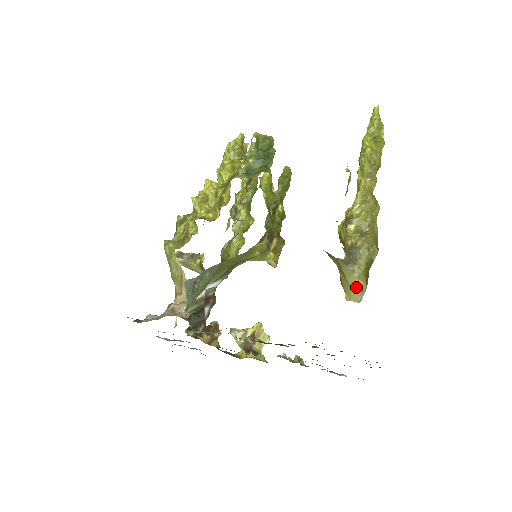
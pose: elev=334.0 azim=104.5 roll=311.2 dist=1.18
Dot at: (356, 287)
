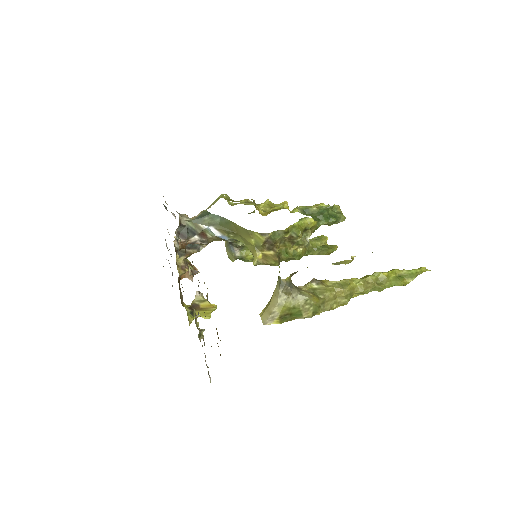
Dot at: (272, 310)
